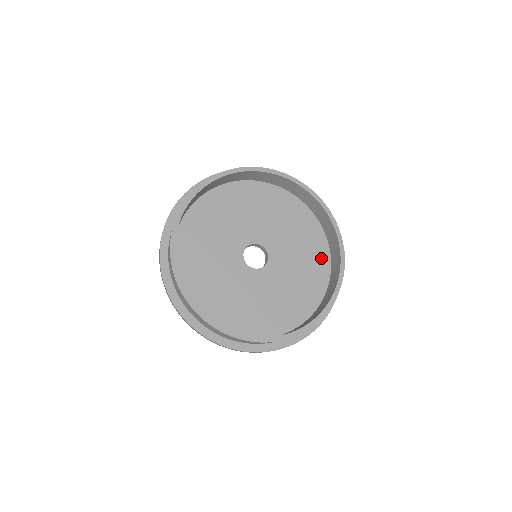
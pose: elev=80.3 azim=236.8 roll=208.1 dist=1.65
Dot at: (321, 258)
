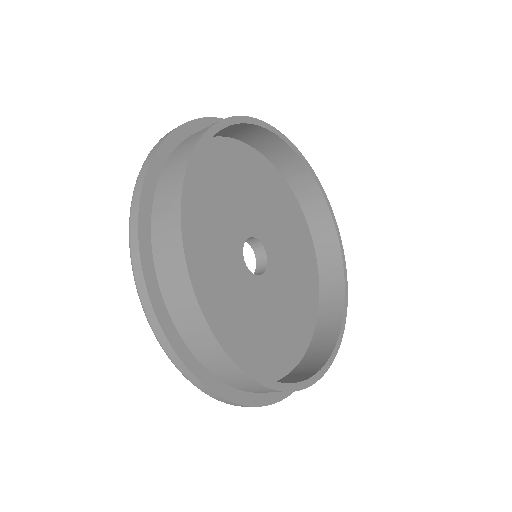
Dot at: (308, 250)
